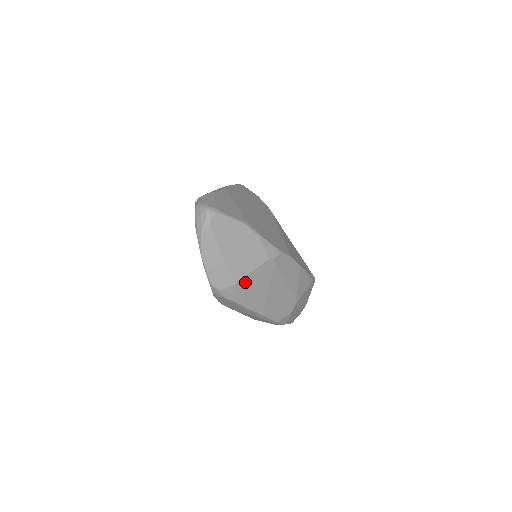
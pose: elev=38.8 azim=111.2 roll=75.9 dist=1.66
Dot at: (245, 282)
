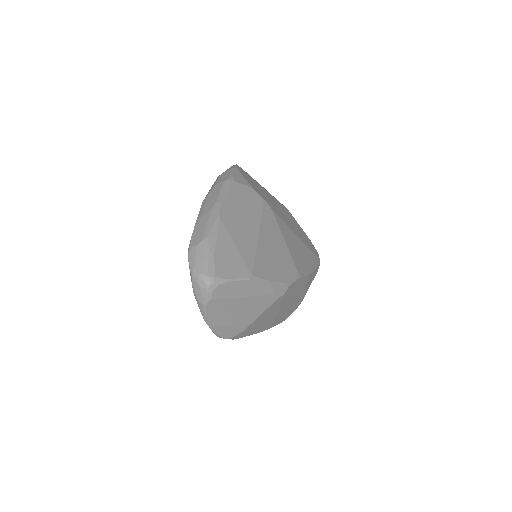
Dot at: (254, 323)
